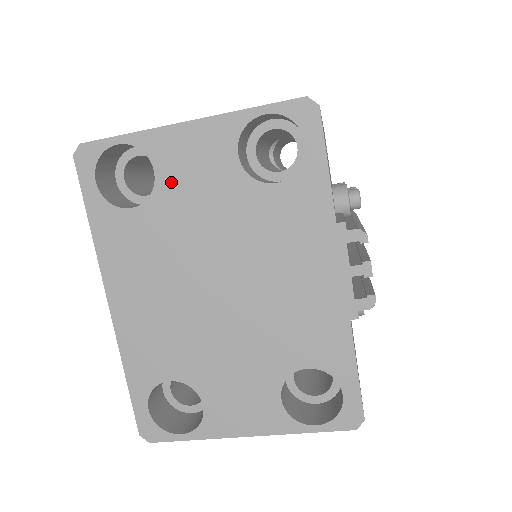
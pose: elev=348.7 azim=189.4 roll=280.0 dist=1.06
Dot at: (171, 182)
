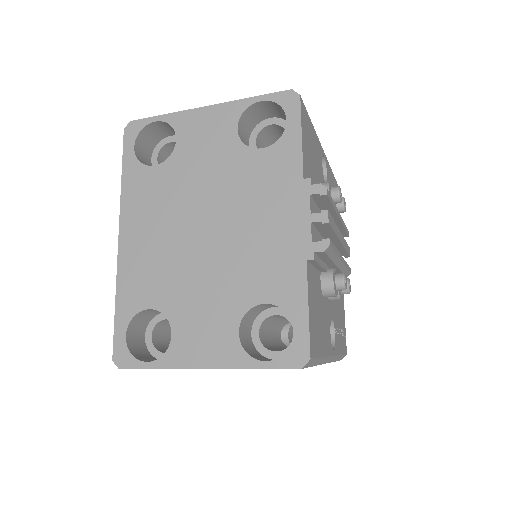
Dot at: (186, 147)
